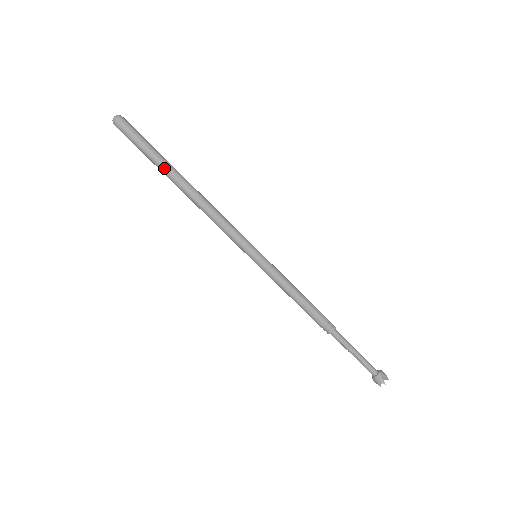
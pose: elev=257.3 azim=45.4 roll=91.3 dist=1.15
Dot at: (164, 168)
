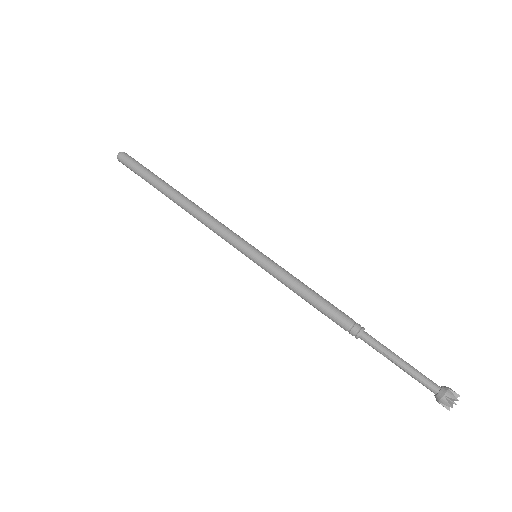
Dot at: (158, 188)
